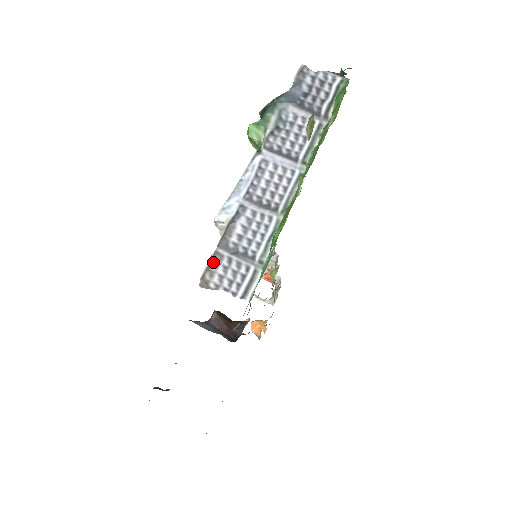
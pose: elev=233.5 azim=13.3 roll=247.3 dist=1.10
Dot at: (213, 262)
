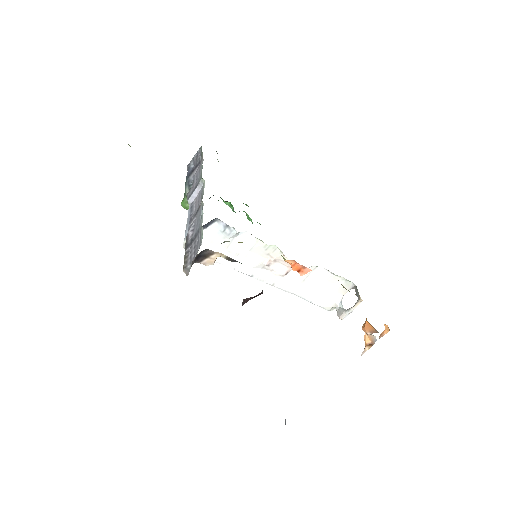
Dot at: (185, 258)
